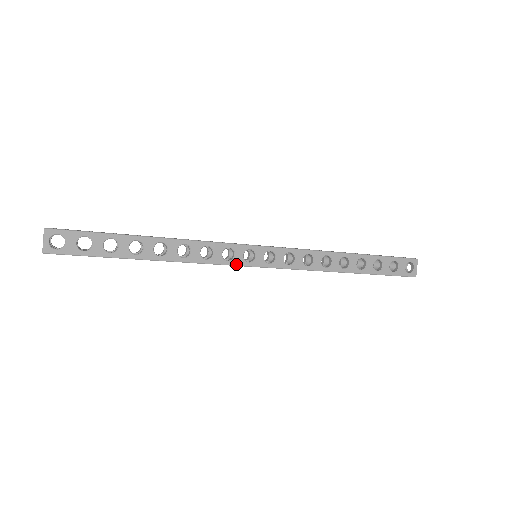
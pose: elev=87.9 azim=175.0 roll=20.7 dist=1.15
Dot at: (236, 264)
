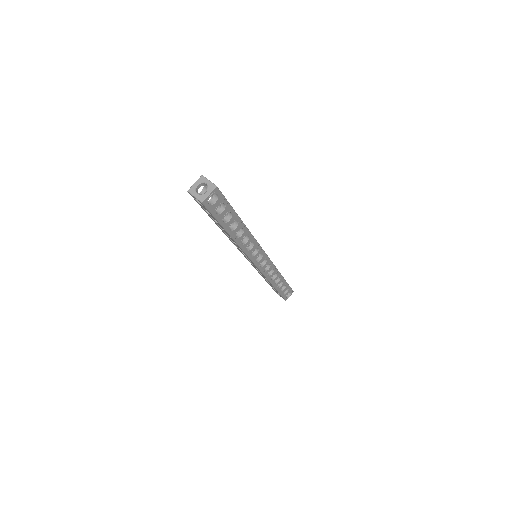
Dot at: (261, 248)
